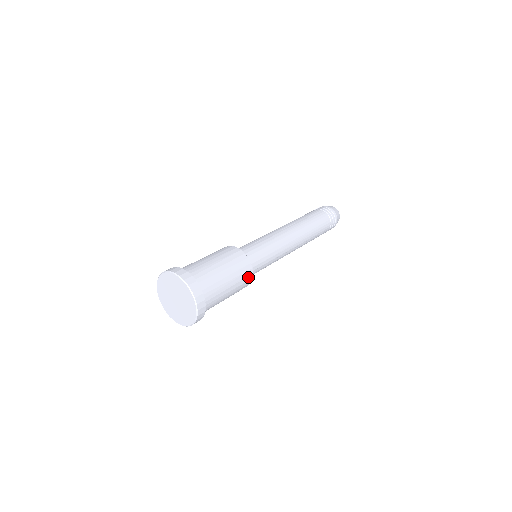
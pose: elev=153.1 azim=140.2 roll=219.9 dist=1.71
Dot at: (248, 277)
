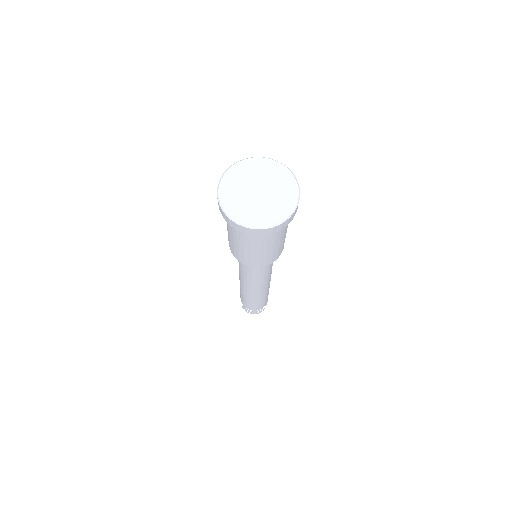
Dot at: occluded
